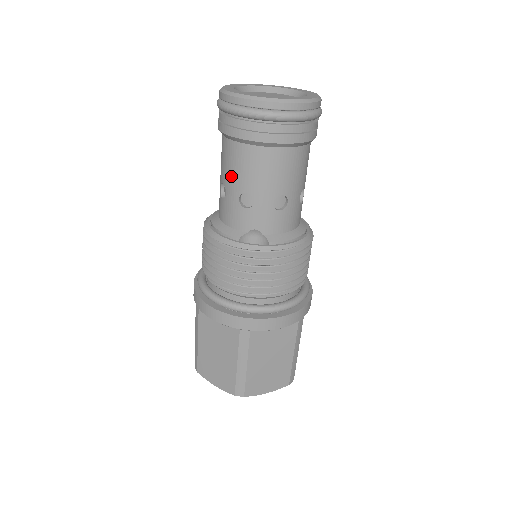
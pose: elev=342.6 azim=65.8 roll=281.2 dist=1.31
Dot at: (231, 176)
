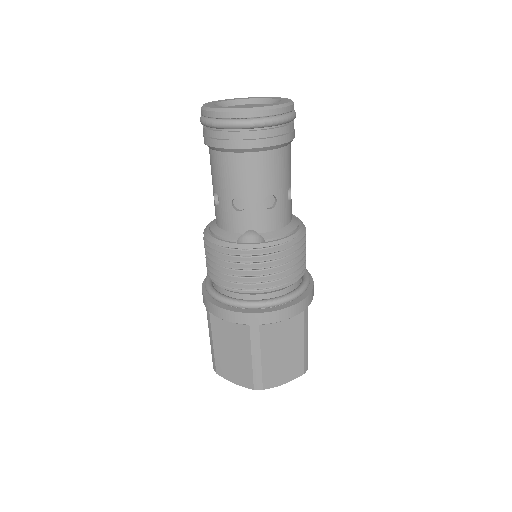
Dot at: (222, 184)
